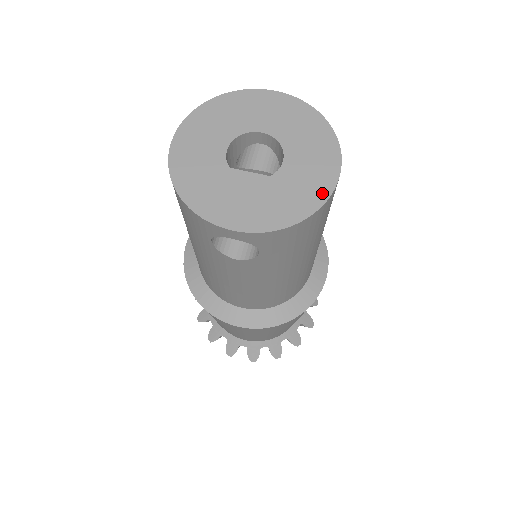
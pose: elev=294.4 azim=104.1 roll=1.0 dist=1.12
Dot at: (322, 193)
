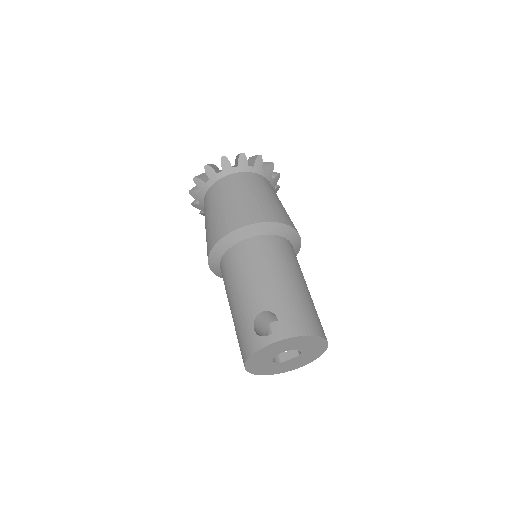
Dot at: (324, 347)
